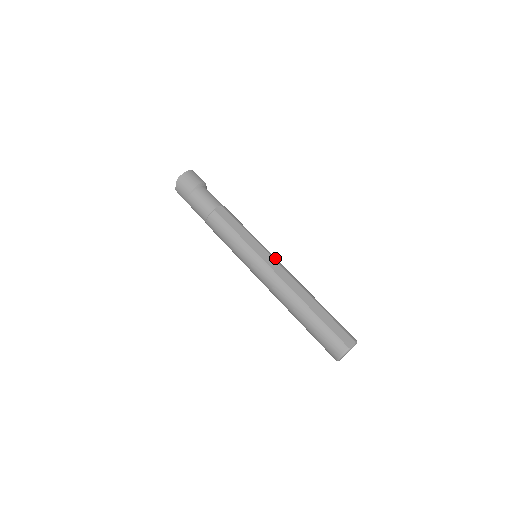
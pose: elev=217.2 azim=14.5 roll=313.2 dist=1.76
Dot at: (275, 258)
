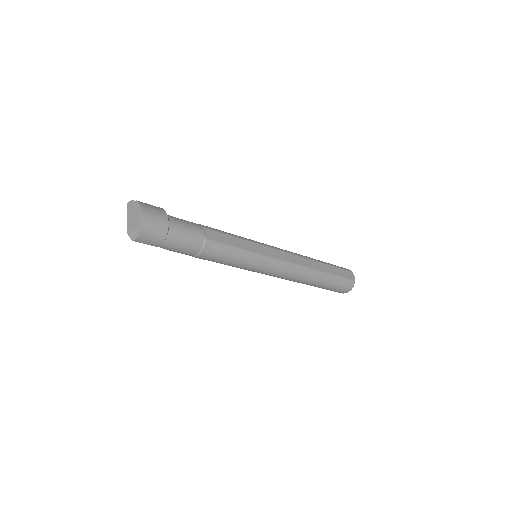
Dot at: (275, 247)
